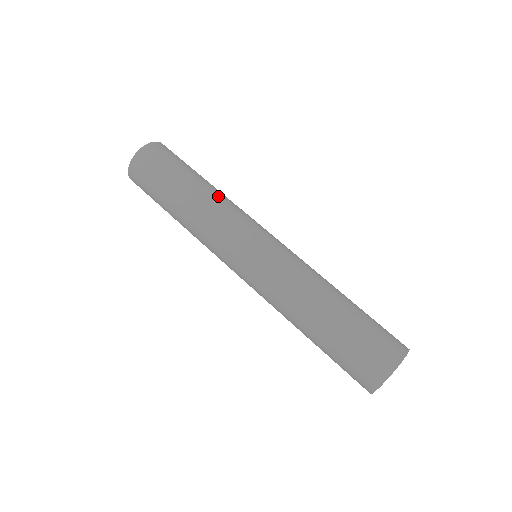
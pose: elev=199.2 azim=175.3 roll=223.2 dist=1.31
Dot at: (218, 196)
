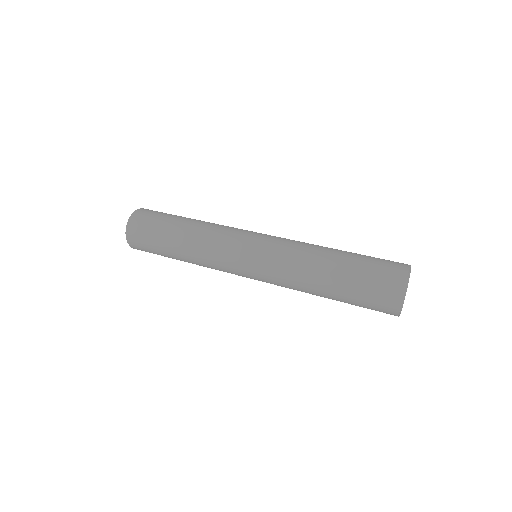
Dot at: (196, 238)
